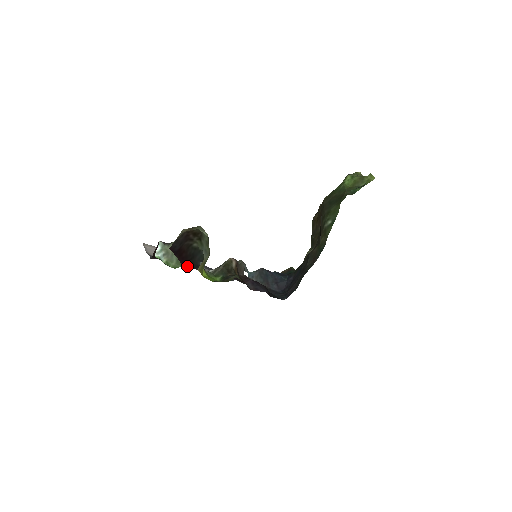
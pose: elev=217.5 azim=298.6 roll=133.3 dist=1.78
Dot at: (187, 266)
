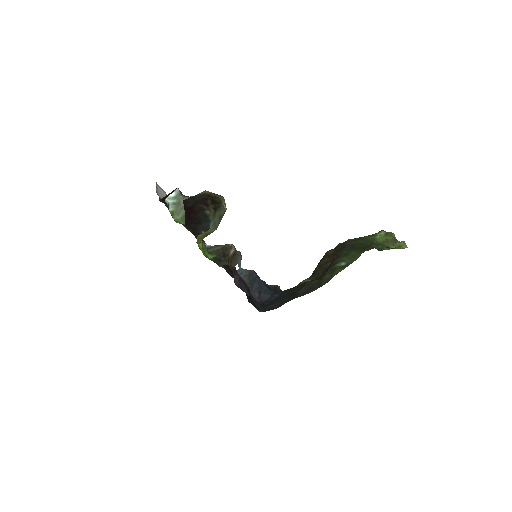
Dot at: (188, 227)
